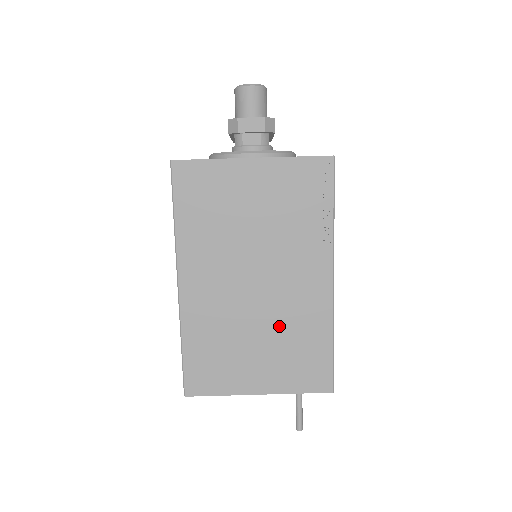
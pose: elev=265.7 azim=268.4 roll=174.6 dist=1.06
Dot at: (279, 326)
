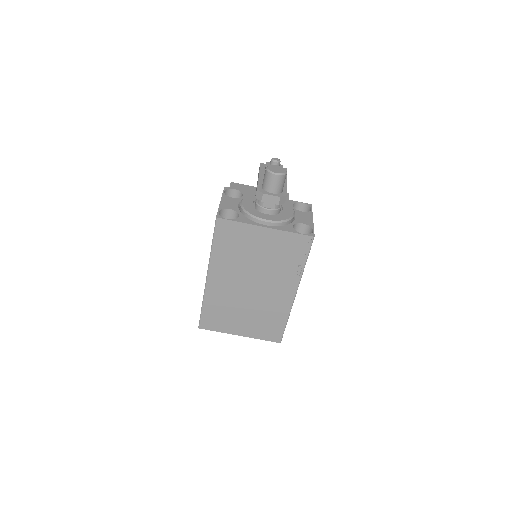
Dot at: (259, 309)
